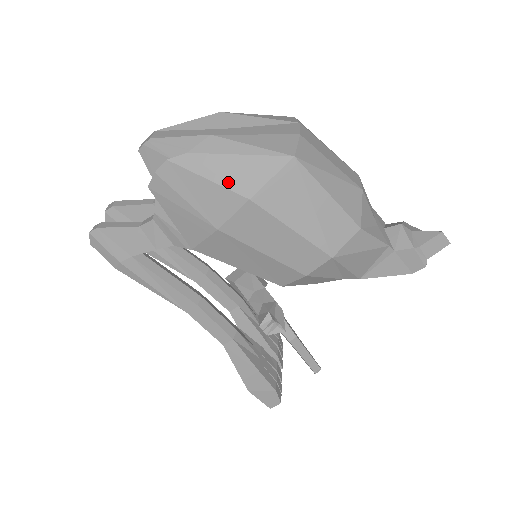
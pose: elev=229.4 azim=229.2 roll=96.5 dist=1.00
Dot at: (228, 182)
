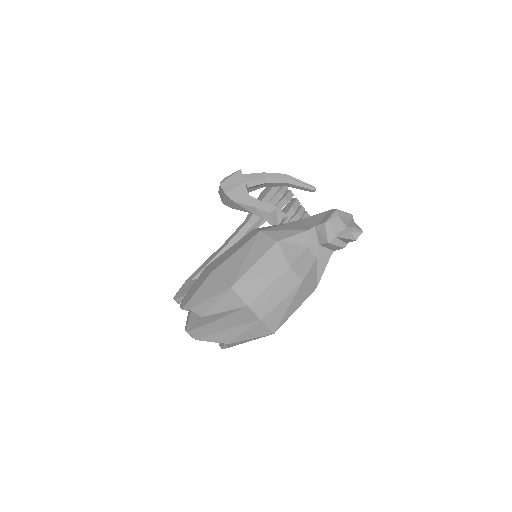
Dot at: occluded
